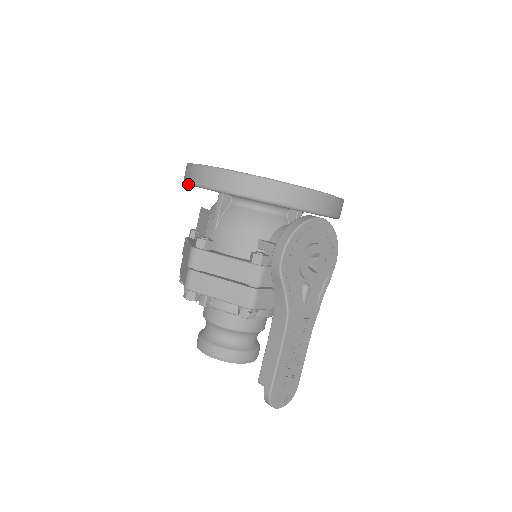
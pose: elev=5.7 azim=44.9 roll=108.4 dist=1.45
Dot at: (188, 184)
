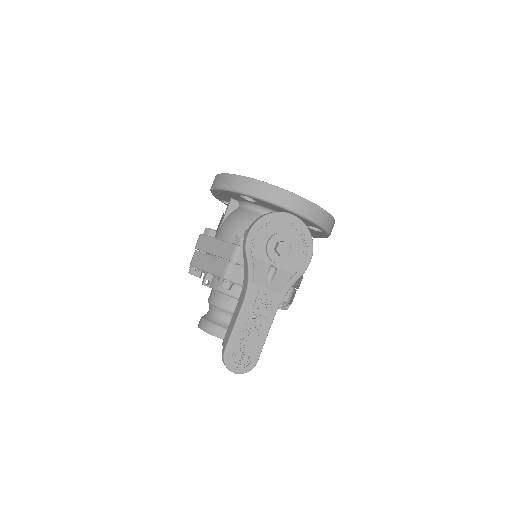
Dot at: (211, 192)
